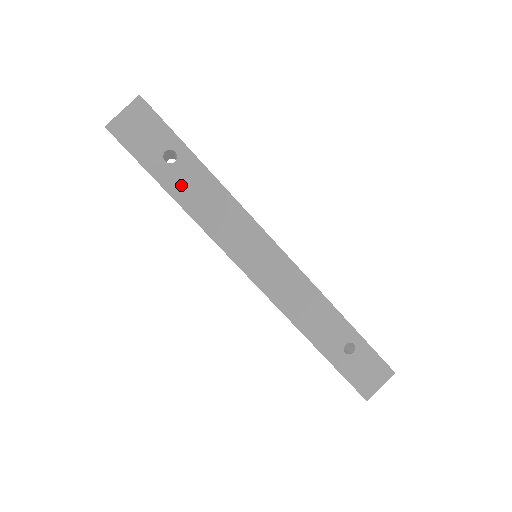
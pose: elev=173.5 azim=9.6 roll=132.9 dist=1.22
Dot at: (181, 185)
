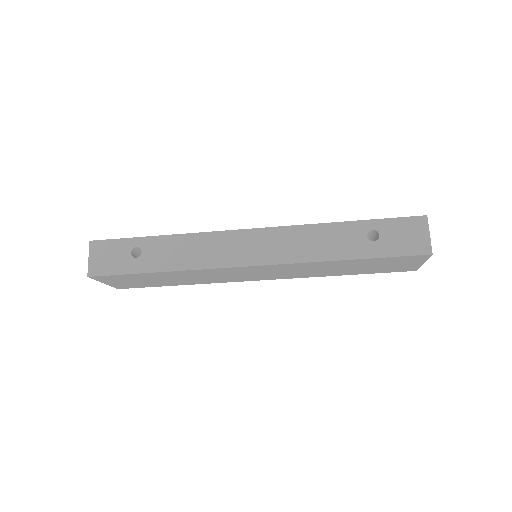
Dot at: (158, 260)
